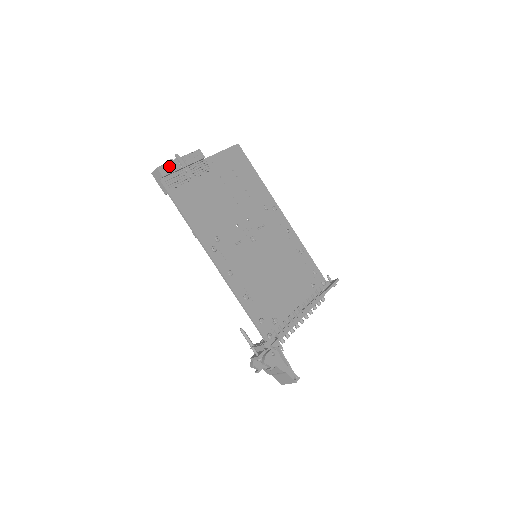
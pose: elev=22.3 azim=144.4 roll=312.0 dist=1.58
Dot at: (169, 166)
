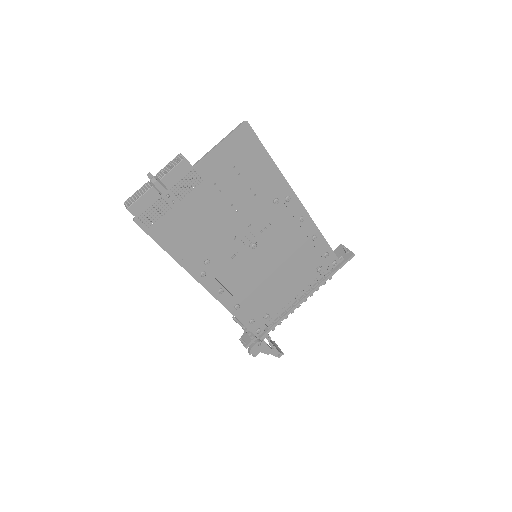
Dot at: (143, 200)
